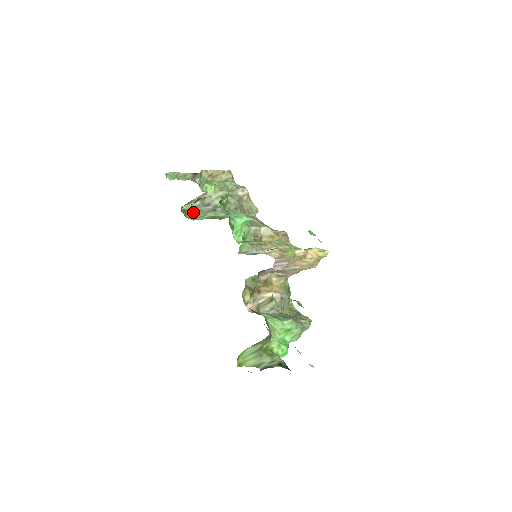
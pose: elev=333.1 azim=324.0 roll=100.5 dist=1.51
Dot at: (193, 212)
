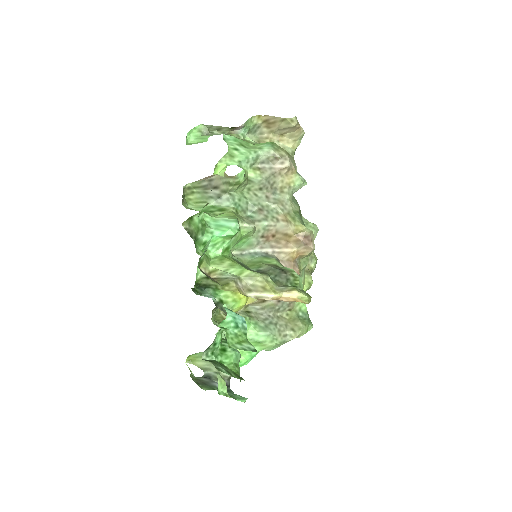
Dot at: (198, 191)
